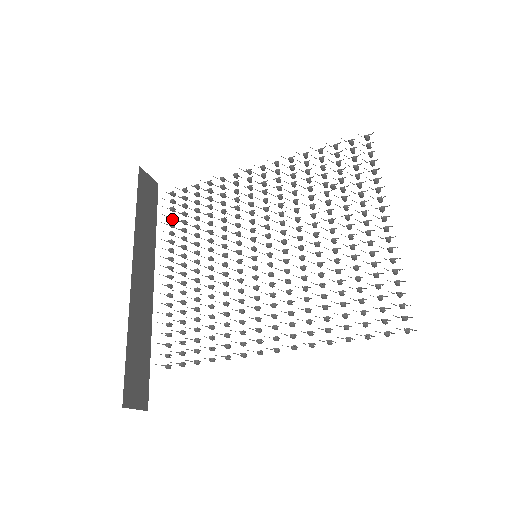
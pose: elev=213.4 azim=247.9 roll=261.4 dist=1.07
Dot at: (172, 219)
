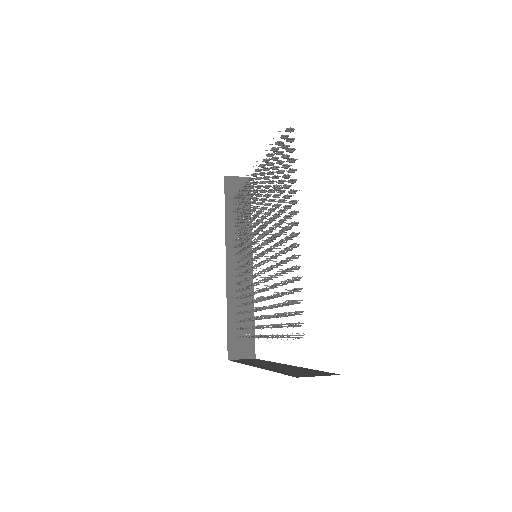
Dot at: occluded
